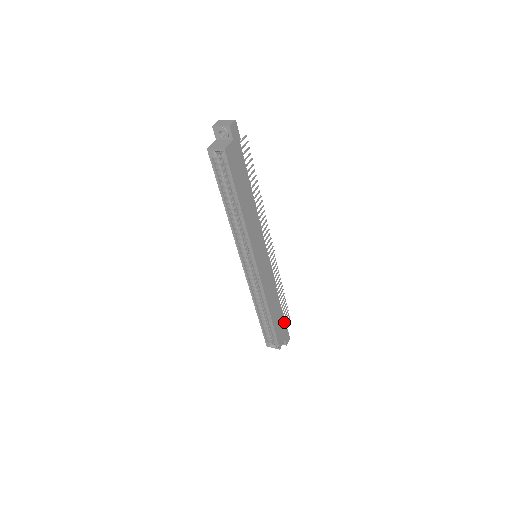
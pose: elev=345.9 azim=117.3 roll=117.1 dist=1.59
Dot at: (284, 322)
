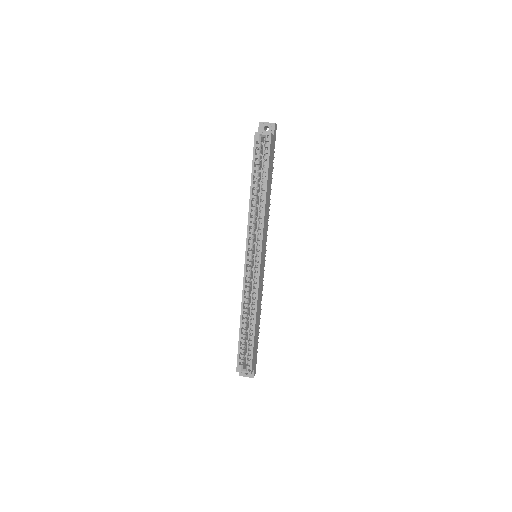
Dot at: occluded
